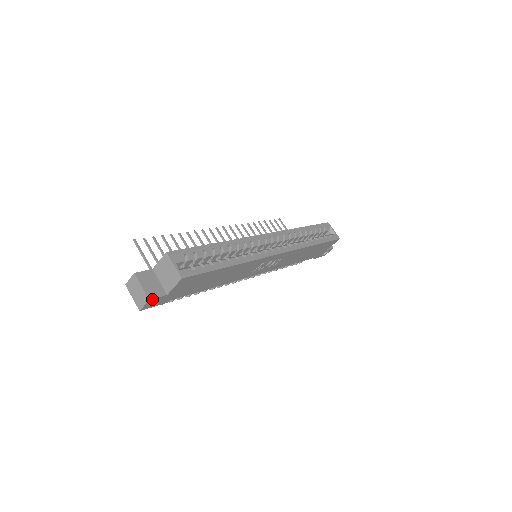
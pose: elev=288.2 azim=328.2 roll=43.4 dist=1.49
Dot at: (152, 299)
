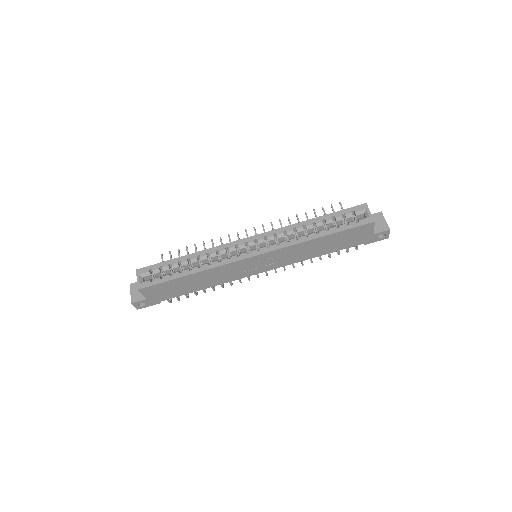
Dot at: (134, 303)
